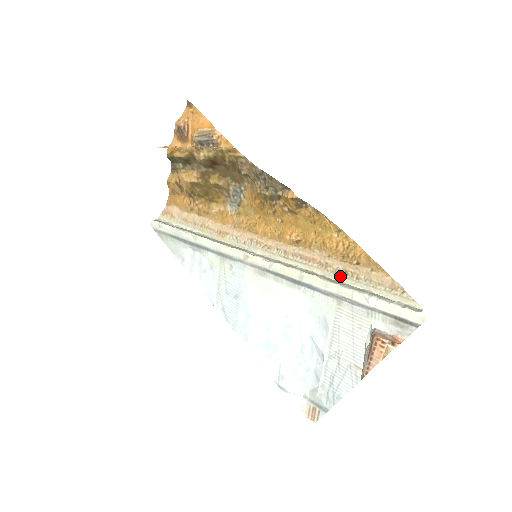
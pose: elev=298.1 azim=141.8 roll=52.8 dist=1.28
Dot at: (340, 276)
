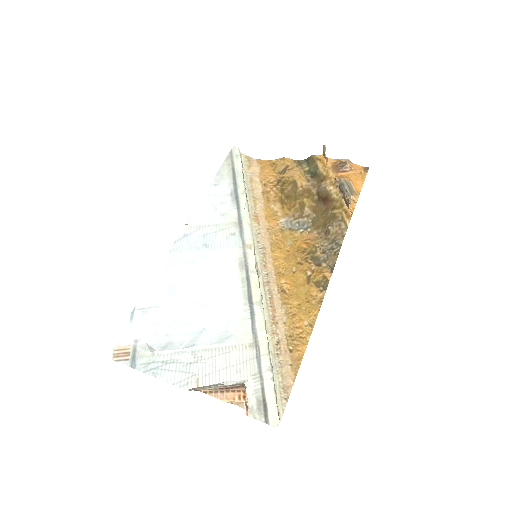
Dot at: (272, 338)
